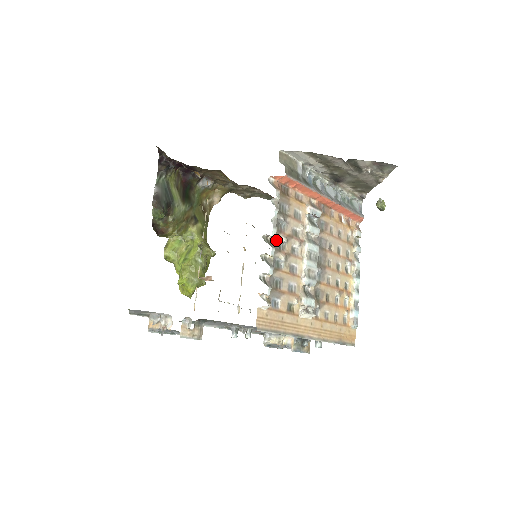
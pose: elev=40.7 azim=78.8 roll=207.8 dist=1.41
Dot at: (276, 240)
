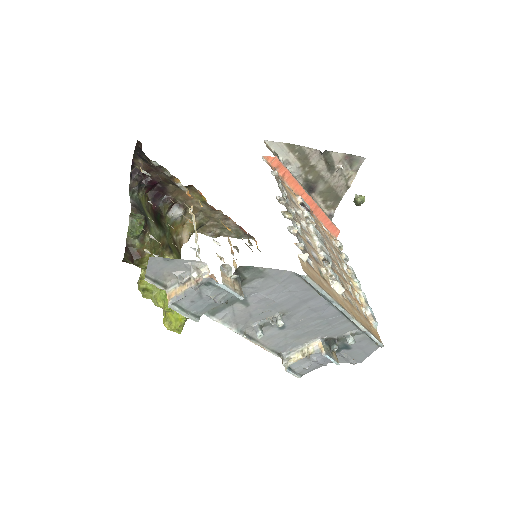
Dot at: (287, 208)
